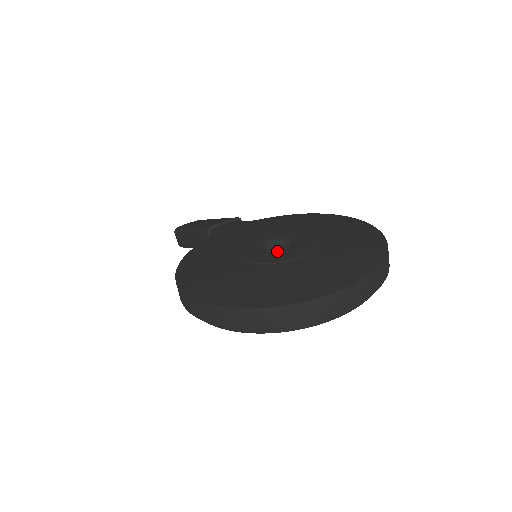
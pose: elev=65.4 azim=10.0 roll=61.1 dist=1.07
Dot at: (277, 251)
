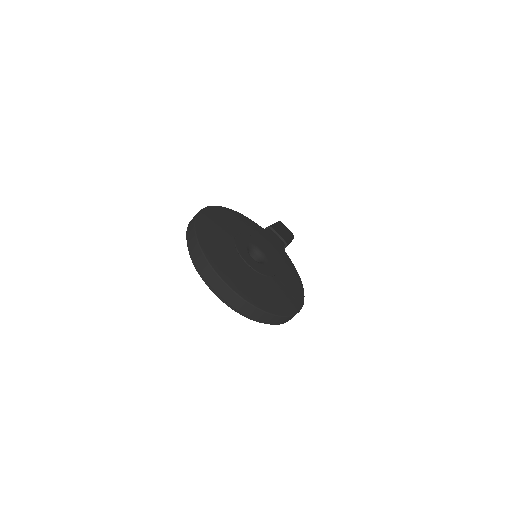
Dot at: (256, 259)
